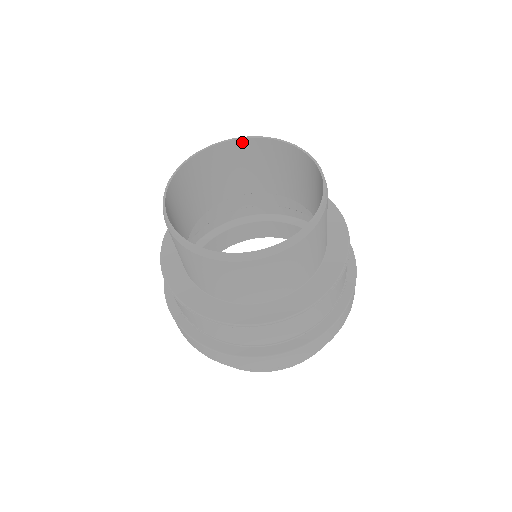
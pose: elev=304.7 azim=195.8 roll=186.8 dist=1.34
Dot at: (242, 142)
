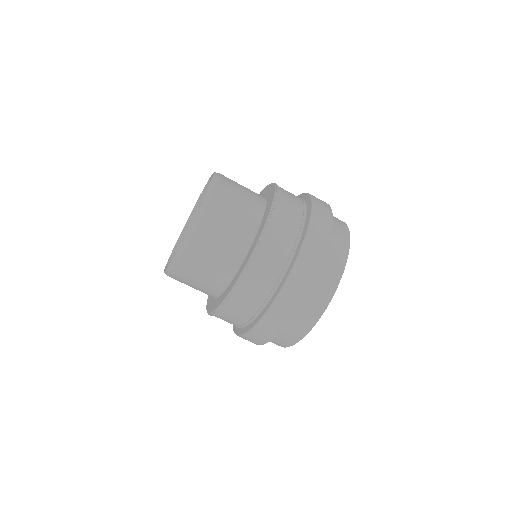
Dot at: (192, 218)
